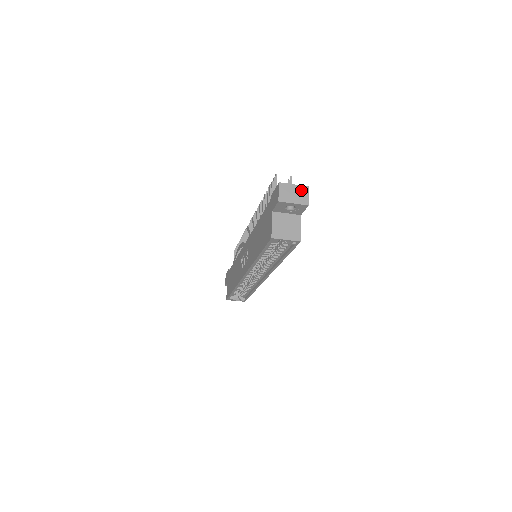
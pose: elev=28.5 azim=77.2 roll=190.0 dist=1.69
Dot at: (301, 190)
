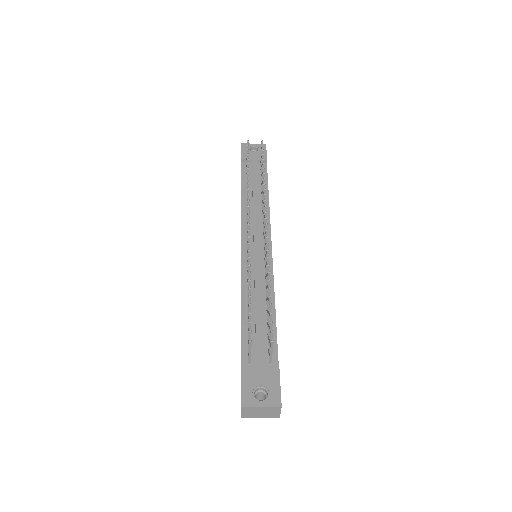
Dot at: (271, 410)
